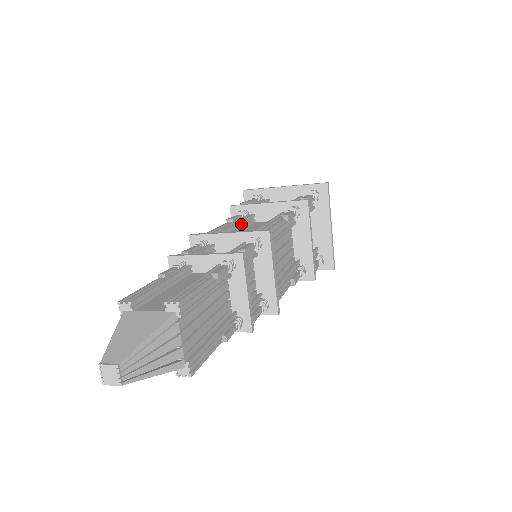
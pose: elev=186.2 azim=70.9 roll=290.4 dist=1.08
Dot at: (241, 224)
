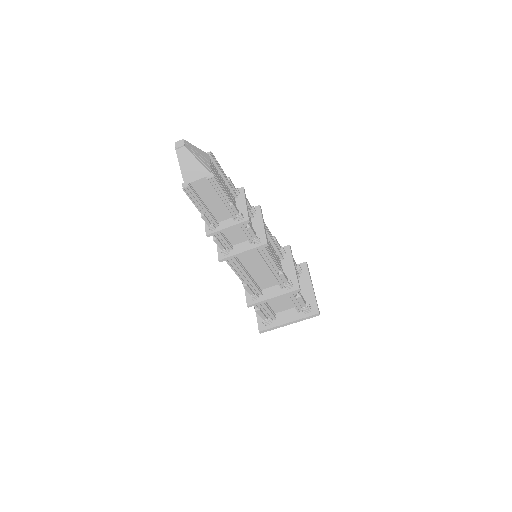
Dot at: occluded
